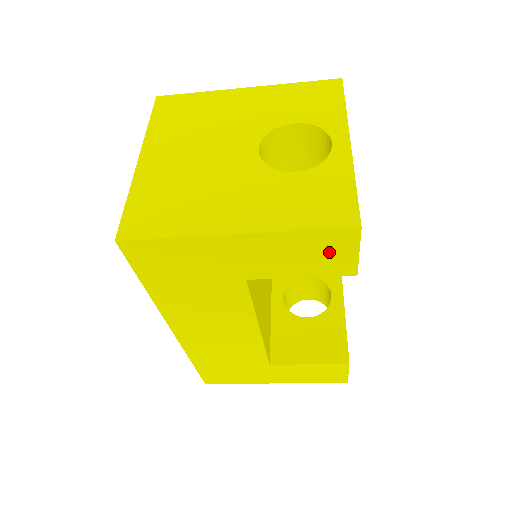
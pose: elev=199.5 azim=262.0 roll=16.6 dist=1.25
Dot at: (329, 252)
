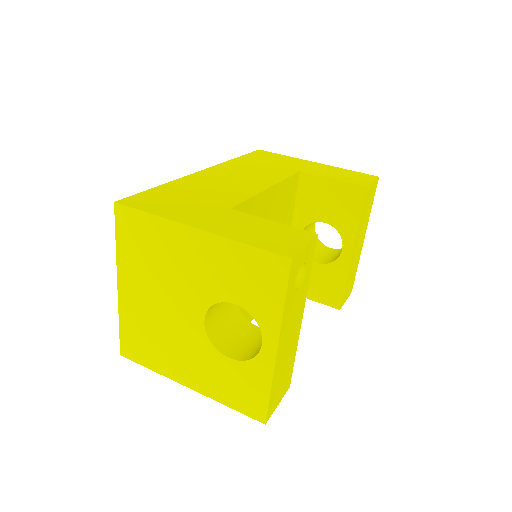
Dot at: occluded
